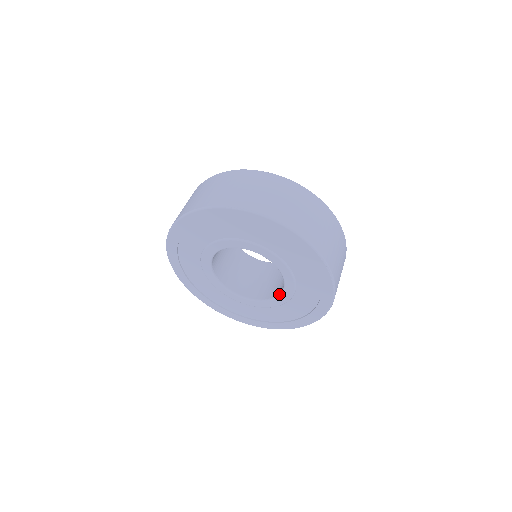
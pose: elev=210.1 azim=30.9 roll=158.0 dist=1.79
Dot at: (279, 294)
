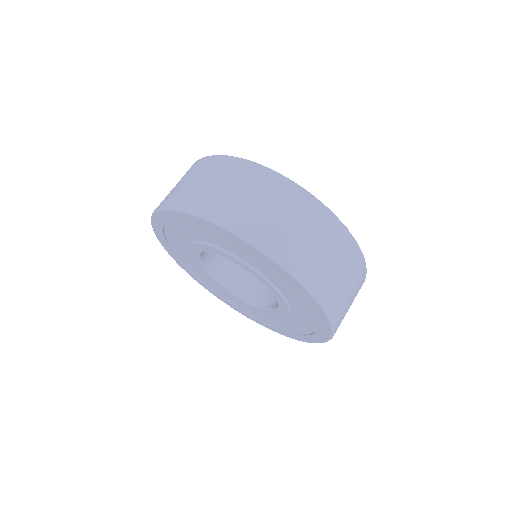
Dot at: occluded
